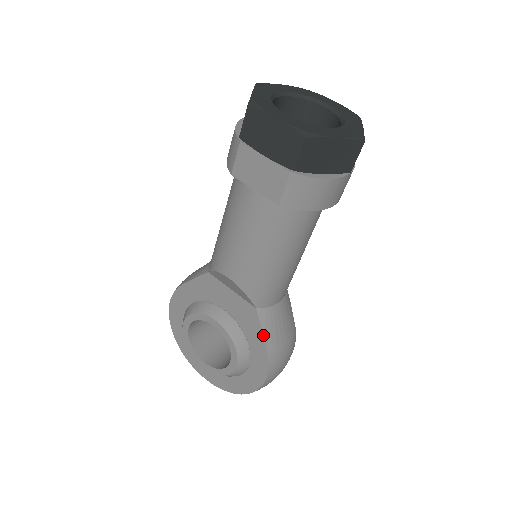
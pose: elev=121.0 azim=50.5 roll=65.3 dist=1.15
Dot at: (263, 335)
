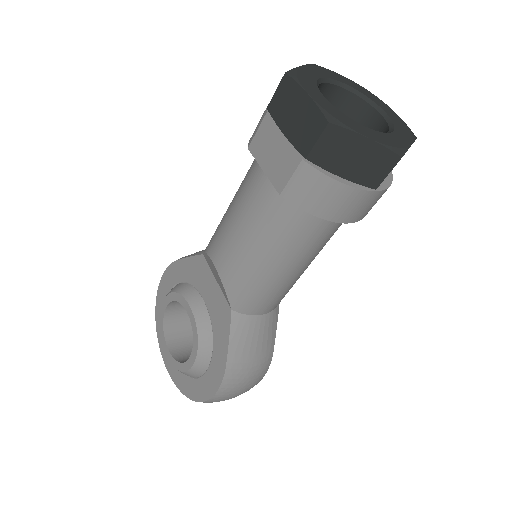
Dot at: (229, 342)
